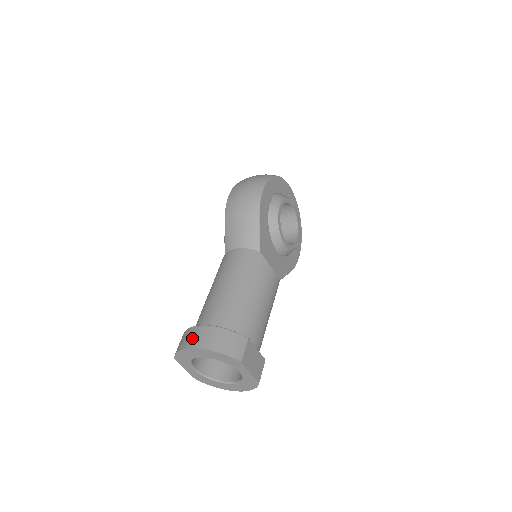
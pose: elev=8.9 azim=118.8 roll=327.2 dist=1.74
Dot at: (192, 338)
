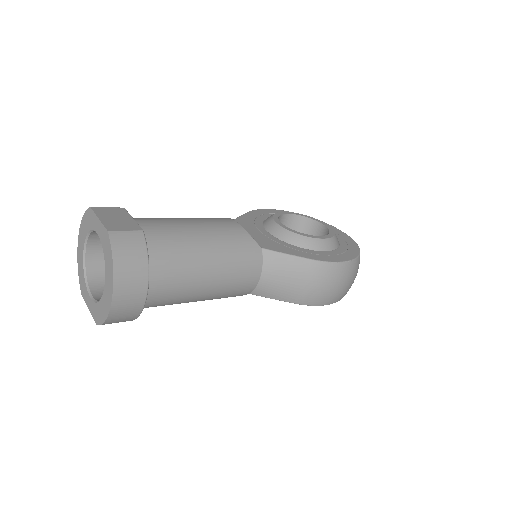
Dot at: occluded
